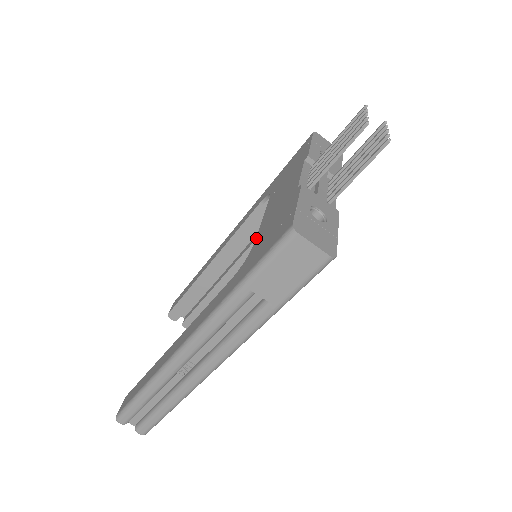
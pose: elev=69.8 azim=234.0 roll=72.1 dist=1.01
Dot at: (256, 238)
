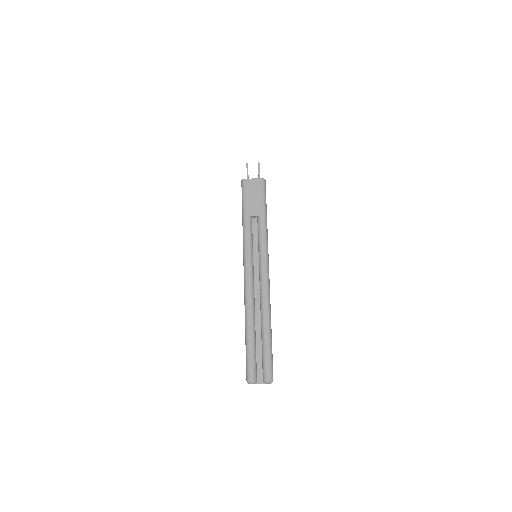
Dot at: occluded
